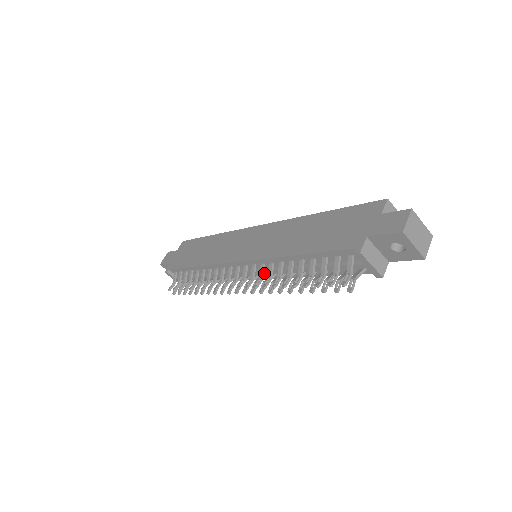
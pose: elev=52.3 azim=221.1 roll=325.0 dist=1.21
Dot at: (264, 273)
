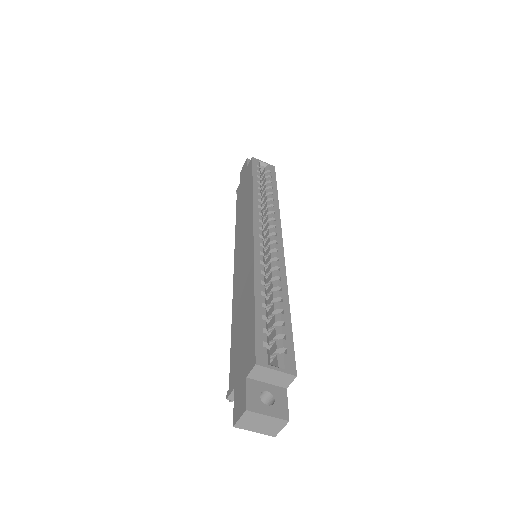
Dot at: occluded
